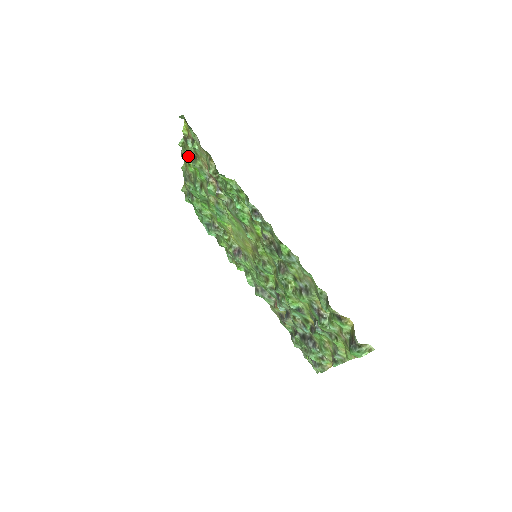
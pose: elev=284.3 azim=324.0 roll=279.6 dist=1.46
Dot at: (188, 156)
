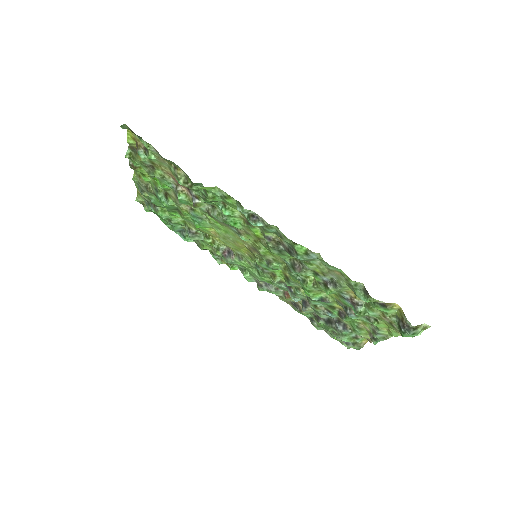
Dot at: occluded
